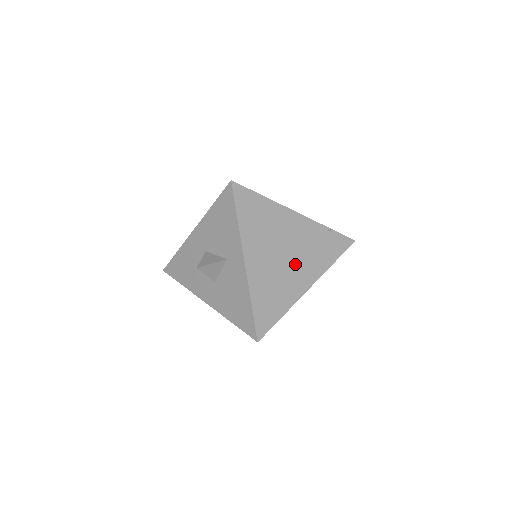
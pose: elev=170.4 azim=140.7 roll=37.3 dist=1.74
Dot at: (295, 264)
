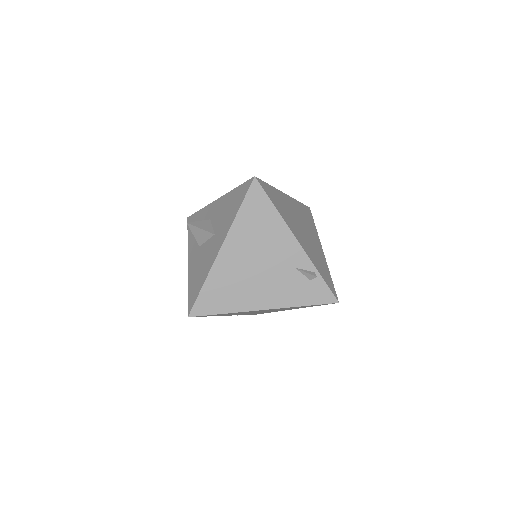
Dot at: occluded
